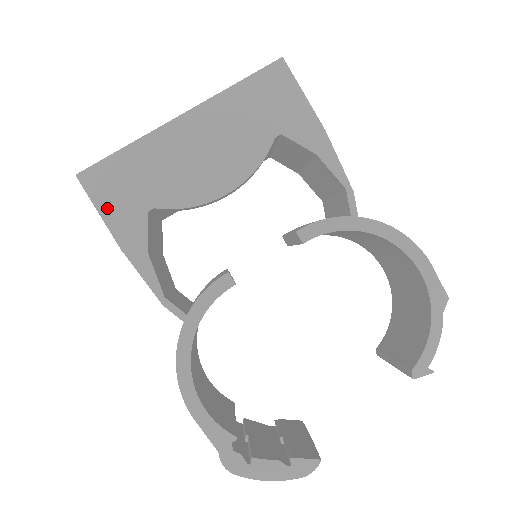
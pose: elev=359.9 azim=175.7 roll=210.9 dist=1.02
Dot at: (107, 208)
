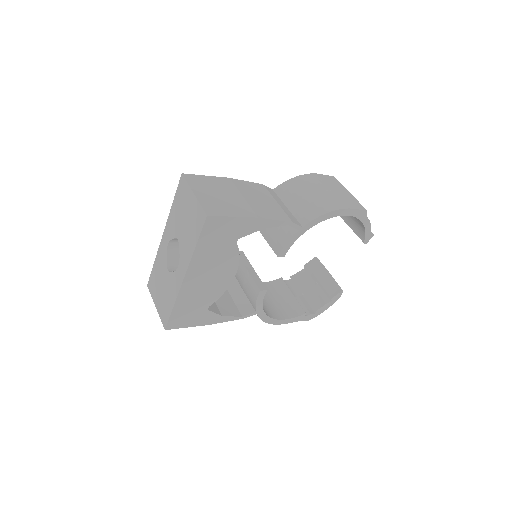
Dot at: (190, 324)
